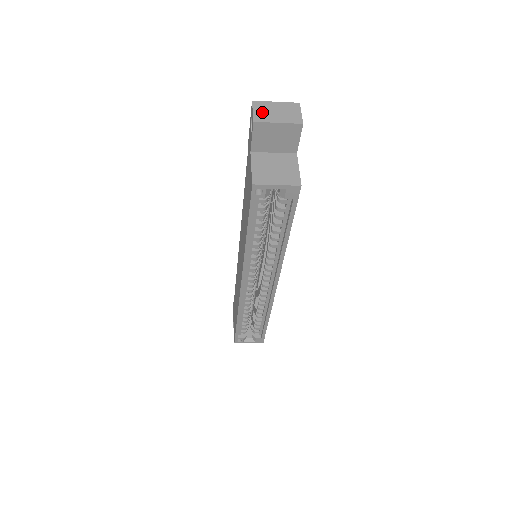
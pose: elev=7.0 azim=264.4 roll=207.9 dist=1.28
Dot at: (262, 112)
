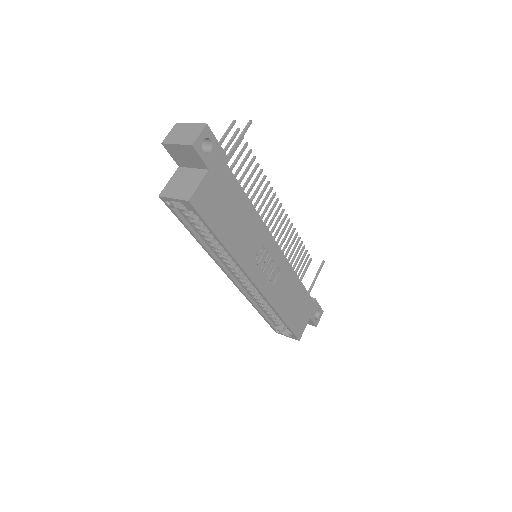
Dot at: (174, 134)
